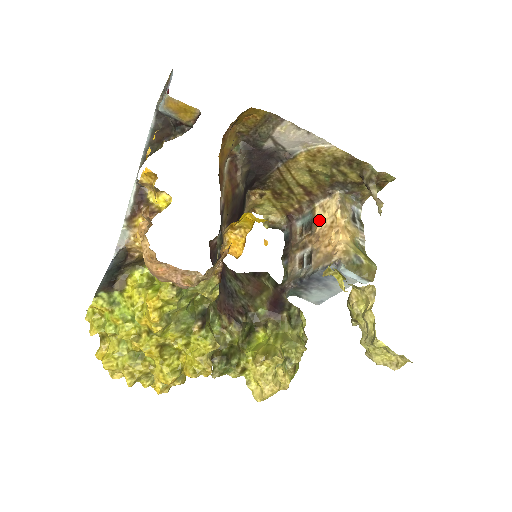
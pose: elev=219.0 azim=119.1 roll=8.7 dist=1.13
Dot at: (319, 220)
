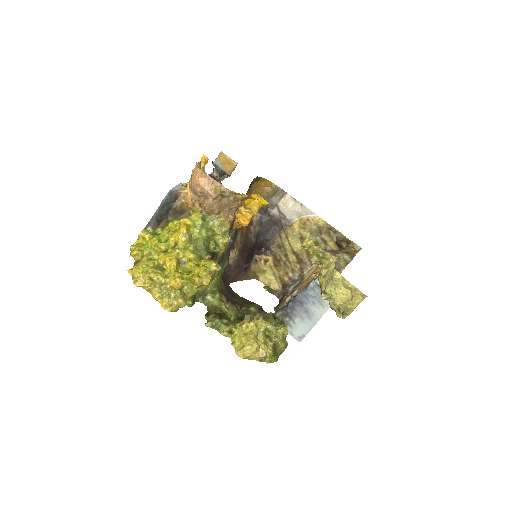
Dot at: (306, 276)
